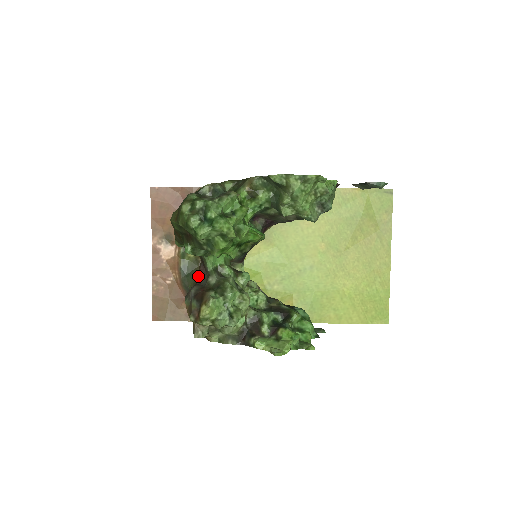
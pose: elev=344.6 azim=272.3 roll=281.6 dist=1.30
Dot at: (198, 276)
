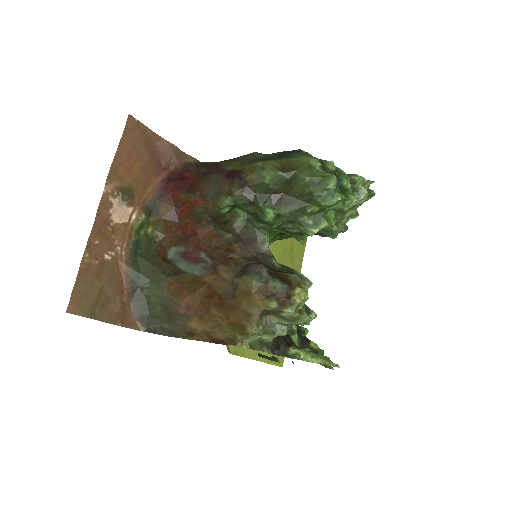
Dot at: (237, 254)
